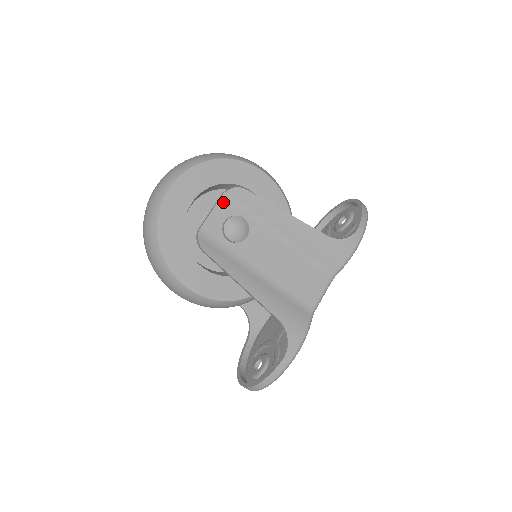
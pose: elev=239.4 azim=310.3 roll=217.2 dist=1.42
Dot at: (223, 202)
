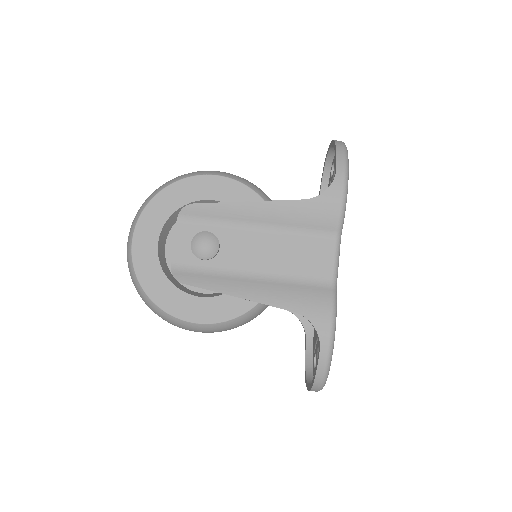
Dot at: (181, 227)
